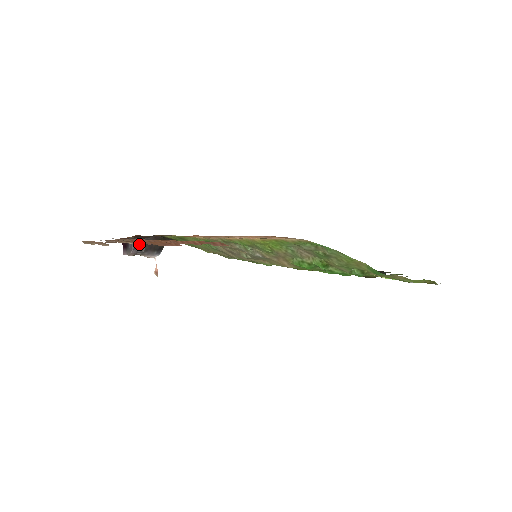
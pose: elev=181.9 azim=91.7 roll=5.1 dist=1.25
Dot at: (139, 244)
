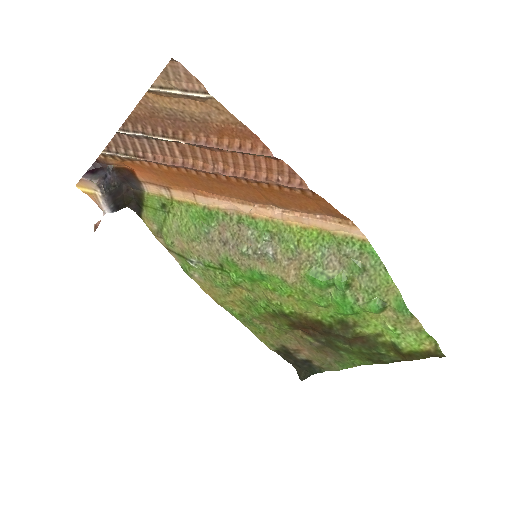
Dot at: (111, 180)
